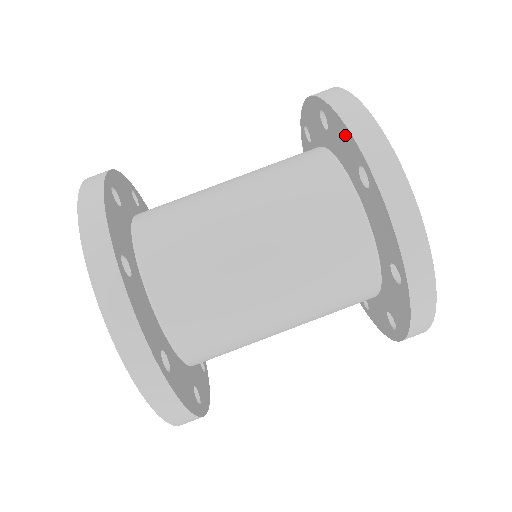
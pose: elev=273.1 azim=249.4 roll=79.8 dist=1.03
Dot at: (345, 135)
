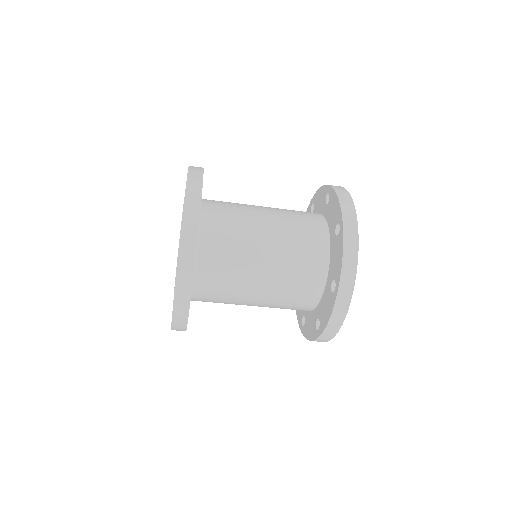
Dot at: (339, 262)
